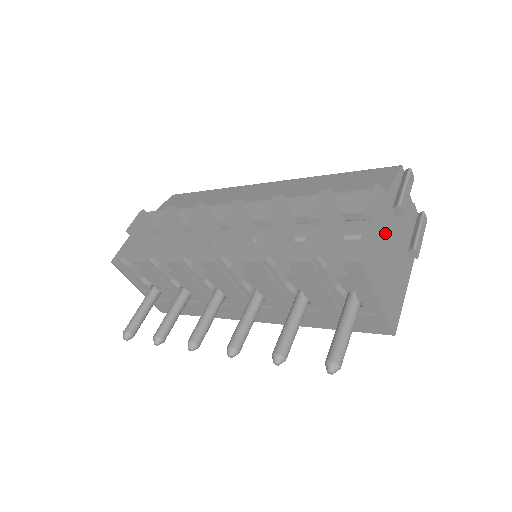
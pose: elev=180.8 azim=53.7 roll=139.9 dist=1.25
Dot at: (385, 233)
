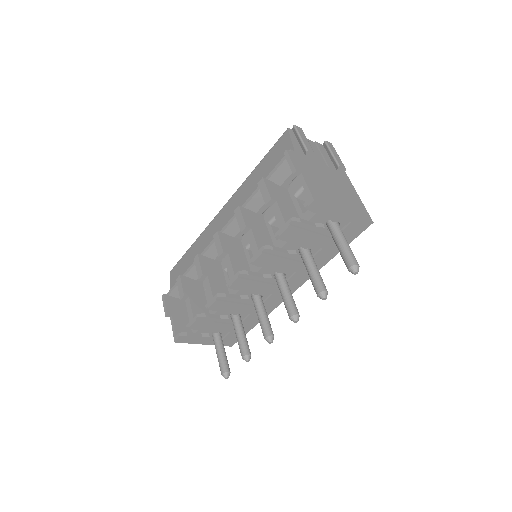
Dot at: (314, 173)
